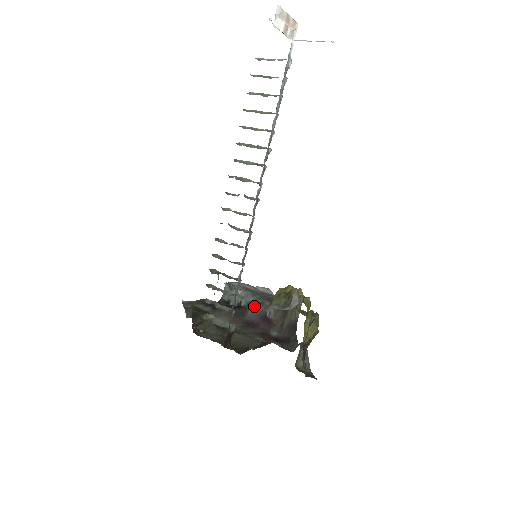
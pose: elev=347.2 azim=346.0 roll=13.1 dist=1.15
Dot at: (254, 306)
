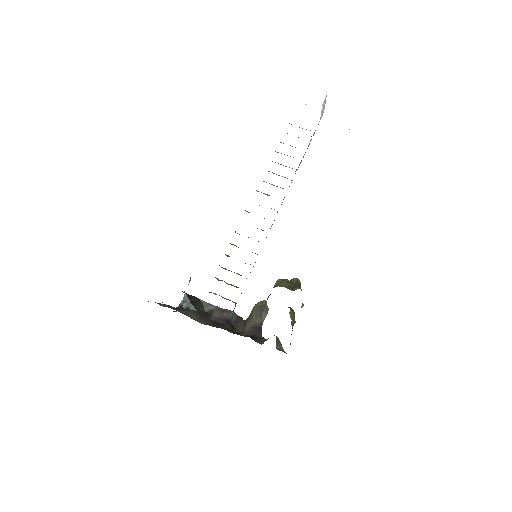
Dot at: (217, 312)
